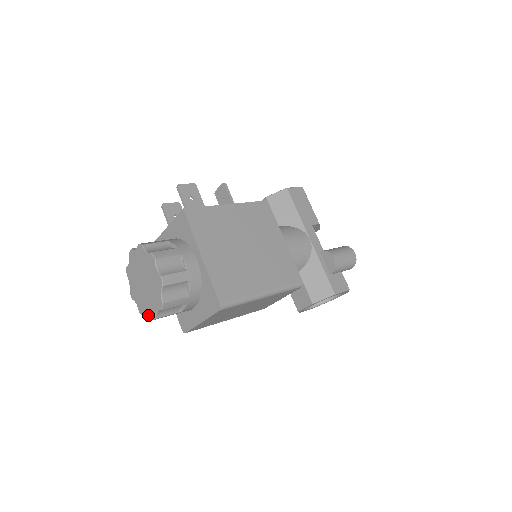
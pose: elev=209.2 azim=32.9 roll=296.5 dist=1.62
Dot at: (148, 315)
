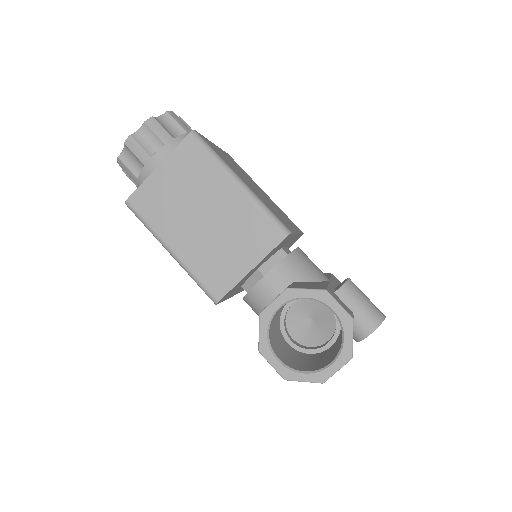
Dot at: (125, 146)
